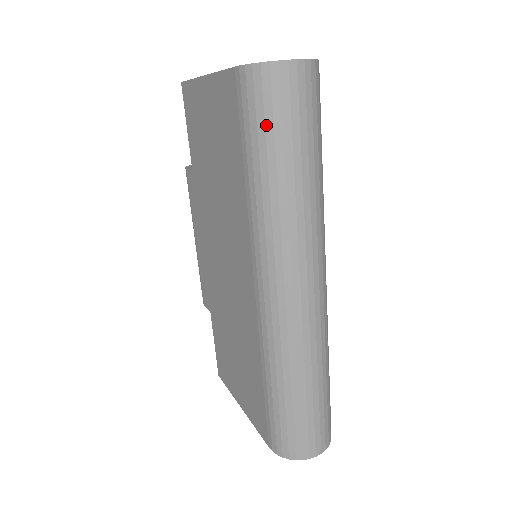
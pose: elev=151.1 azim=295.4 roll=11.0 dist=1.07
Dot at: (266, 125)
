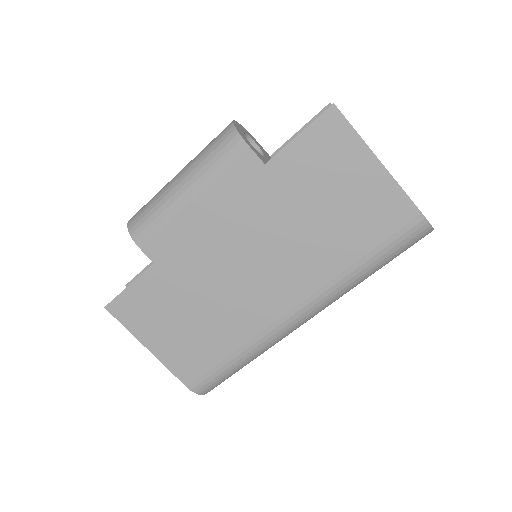
Dot at: (400, 252)
